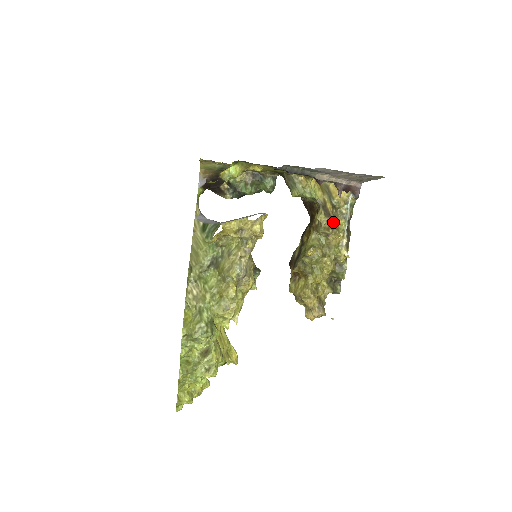
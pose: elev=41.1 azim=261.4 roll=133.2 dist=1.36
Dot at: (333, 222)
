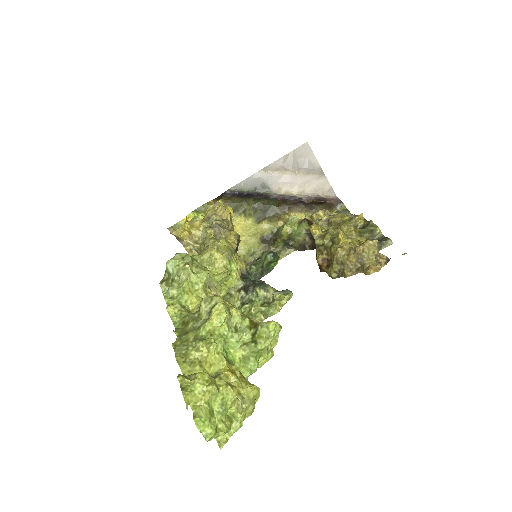
Dot at: (325, 213)
